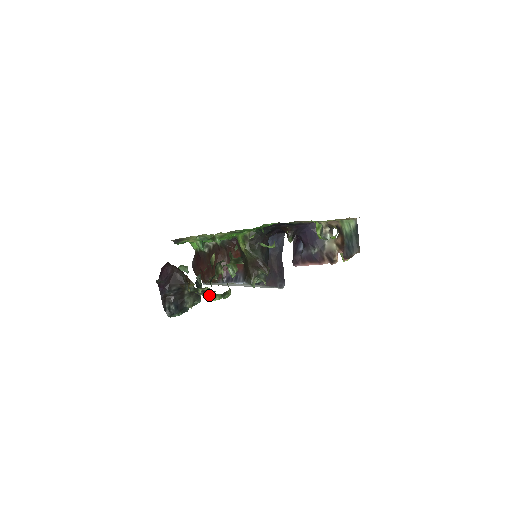
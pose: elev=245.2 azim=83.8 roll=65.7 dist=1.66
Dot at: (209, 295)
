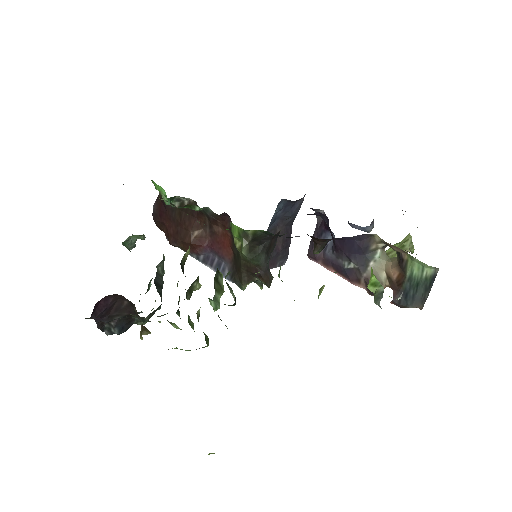
Dot at: occluded
